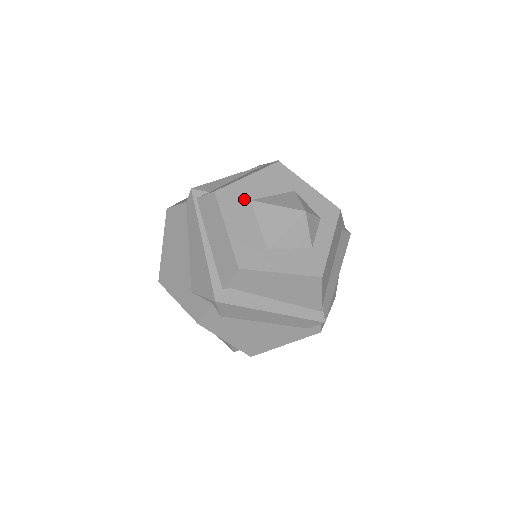
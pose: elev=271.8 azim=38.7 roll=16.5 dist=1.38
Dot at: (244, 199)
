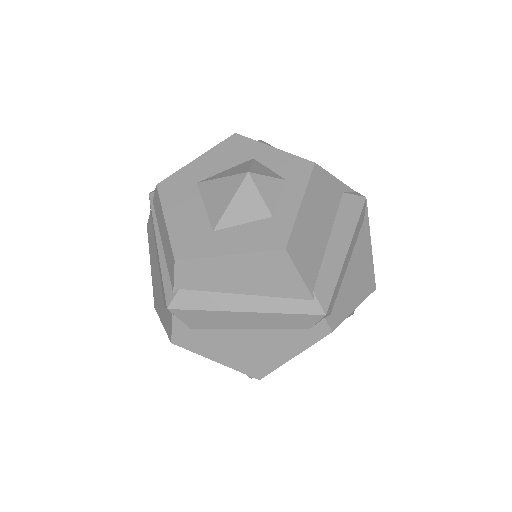
Dot at: (189, 184)
